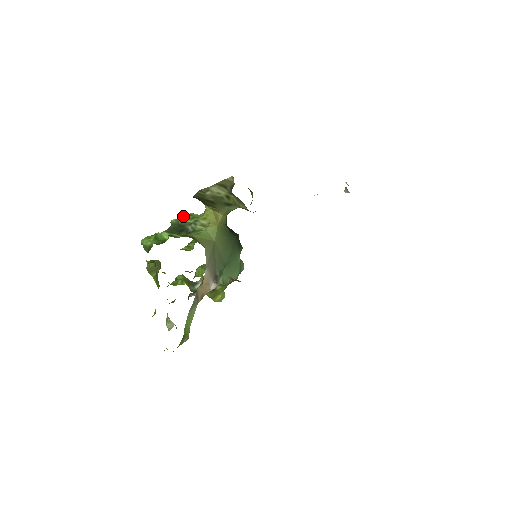
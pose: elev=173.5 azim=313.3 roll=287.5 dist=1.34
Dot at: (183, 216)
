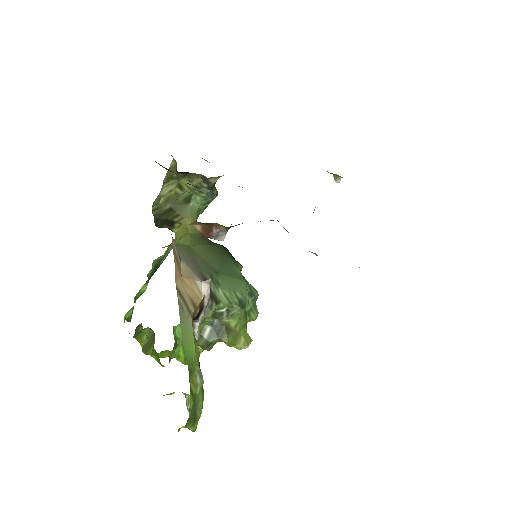
Dot at: occluded
